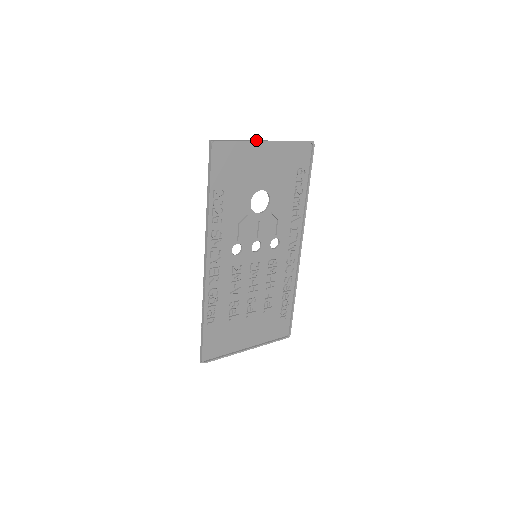
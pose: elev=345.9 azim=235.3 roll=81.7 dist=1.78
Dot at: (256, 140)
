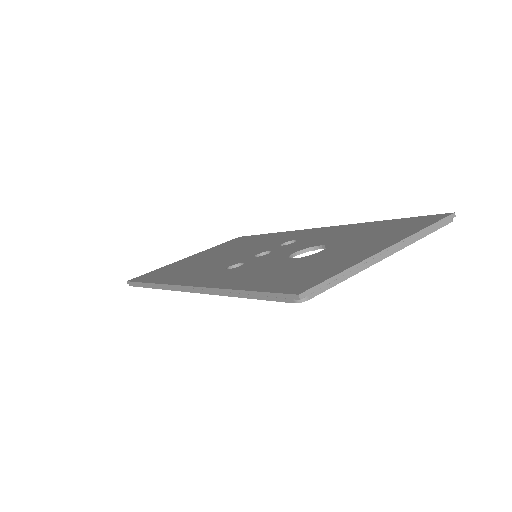
Dot at: (375, 255)
